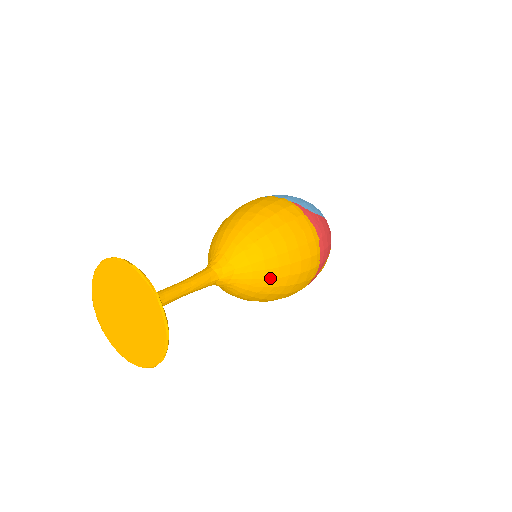
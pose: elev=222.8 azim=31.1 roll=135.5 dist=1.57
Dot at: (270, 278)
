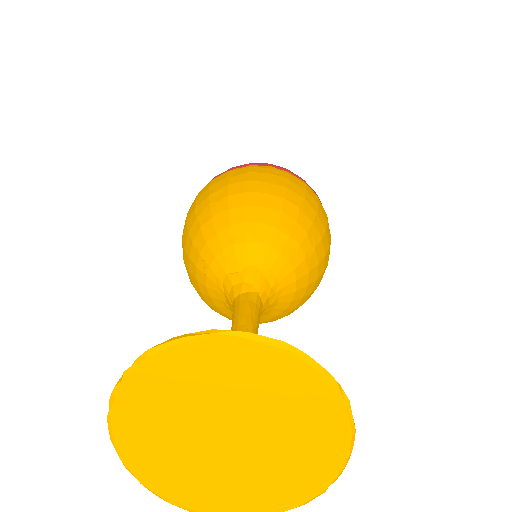
Dot at: (291, 230)
